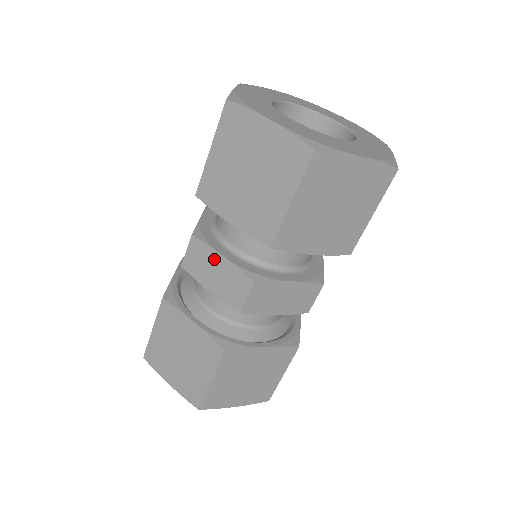
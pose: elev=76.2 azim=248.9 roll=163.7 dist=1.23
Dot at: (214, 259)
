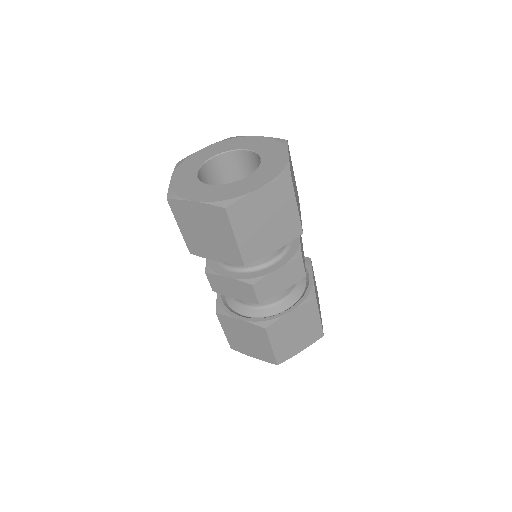
Dot at: (225, 281)
